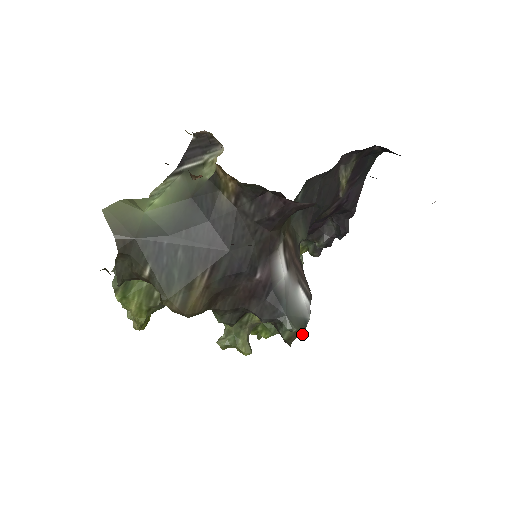
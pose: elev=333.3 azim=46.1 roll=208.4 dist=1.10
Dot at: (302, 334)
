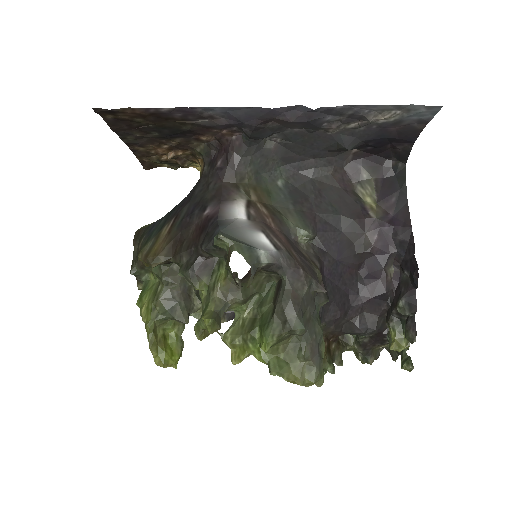
Dot at: (244, 258)
